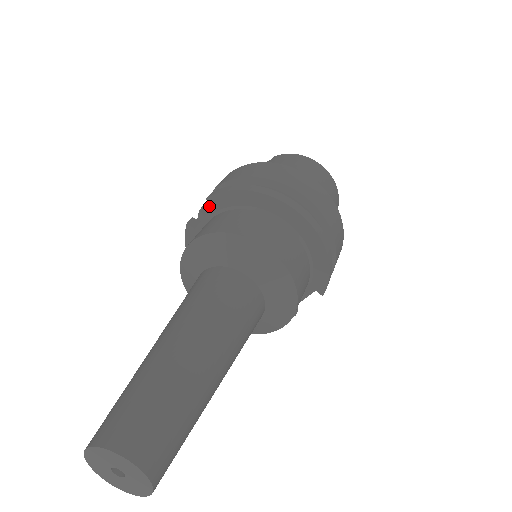
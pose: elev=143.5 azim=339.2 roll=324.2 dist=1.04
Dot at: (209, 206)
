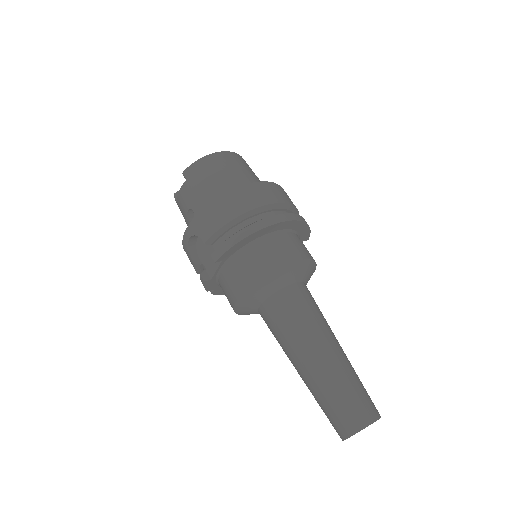
Dot at: (194, 254)
